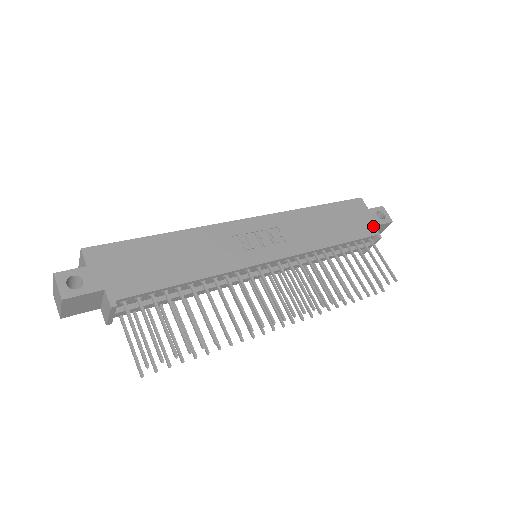
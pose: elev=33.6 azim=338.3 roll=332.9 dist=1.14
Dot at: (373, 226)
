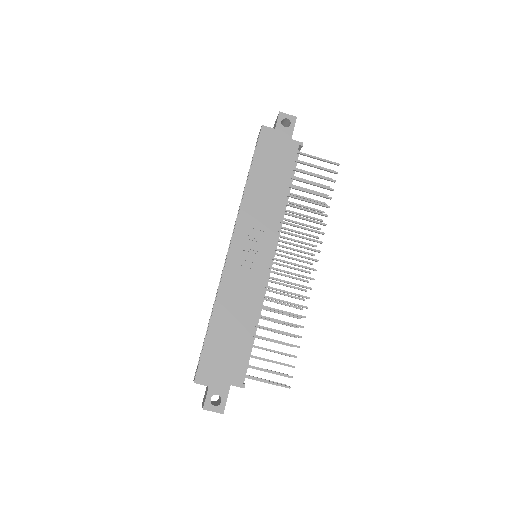
Dot at: (291, 141)
